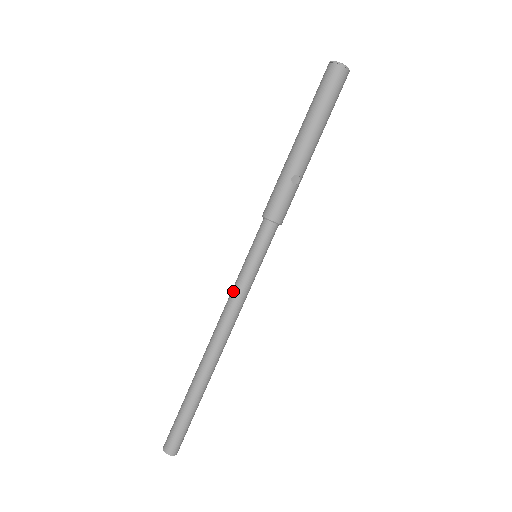
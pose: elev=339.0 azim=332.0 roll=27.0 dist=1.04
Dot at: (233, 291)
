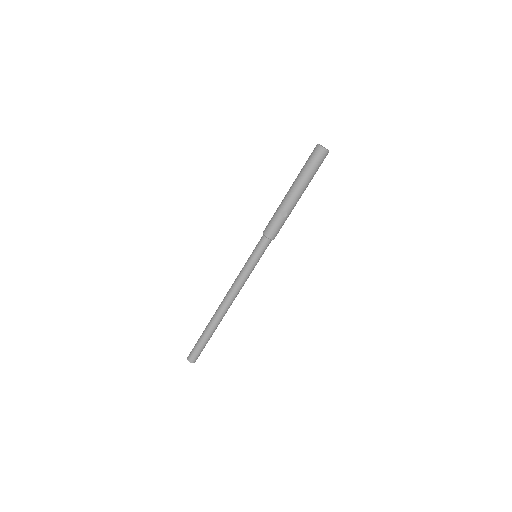
Dot at: (239, 274)
